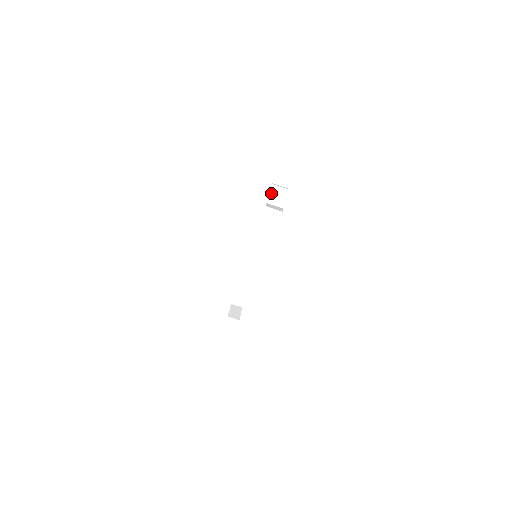
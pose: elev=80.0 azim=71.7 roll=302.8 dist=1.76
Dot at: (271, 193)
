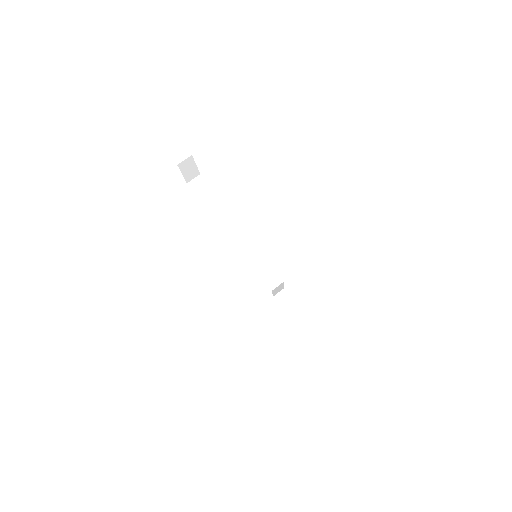
Dot at: (200, 194)
